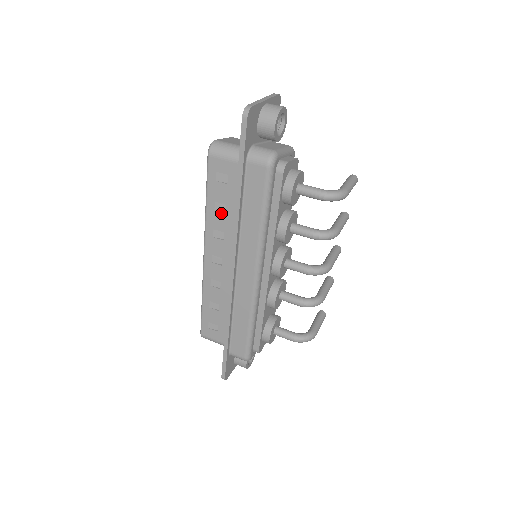
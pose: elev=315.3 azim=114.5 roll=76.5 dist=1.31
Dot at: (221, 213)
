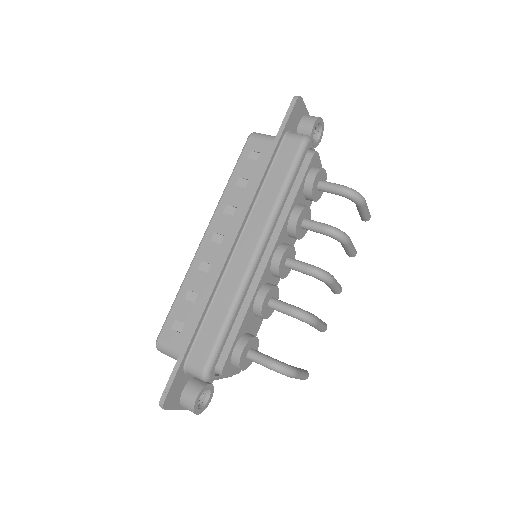
Dot at: (241, 188)
